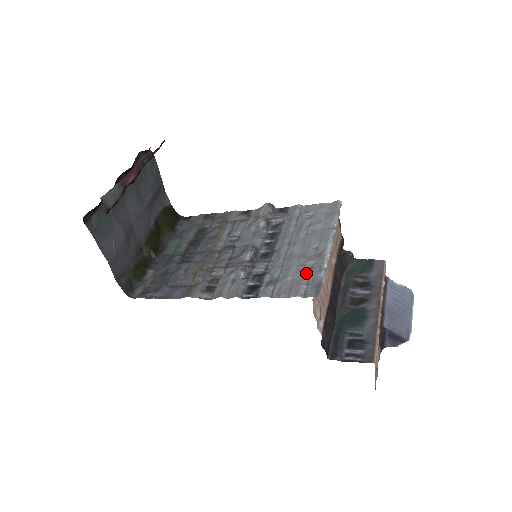
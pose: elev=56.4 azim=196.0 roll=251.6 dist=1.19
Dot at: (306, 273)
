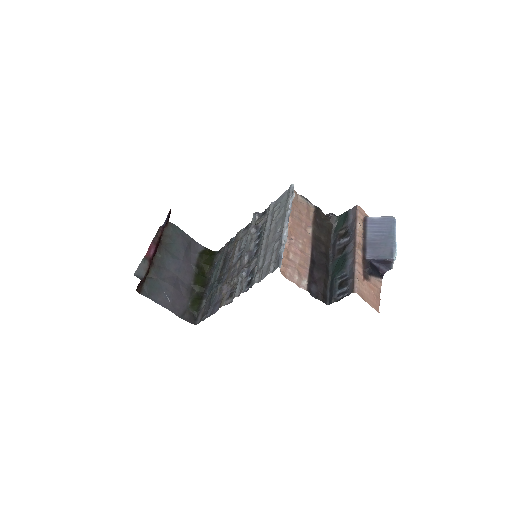
Dot at: (274, 254)
